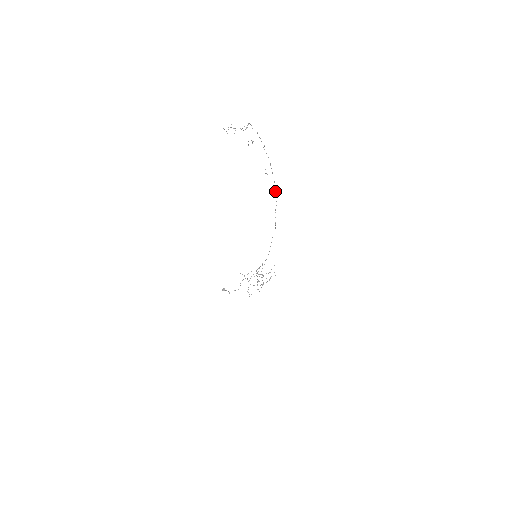
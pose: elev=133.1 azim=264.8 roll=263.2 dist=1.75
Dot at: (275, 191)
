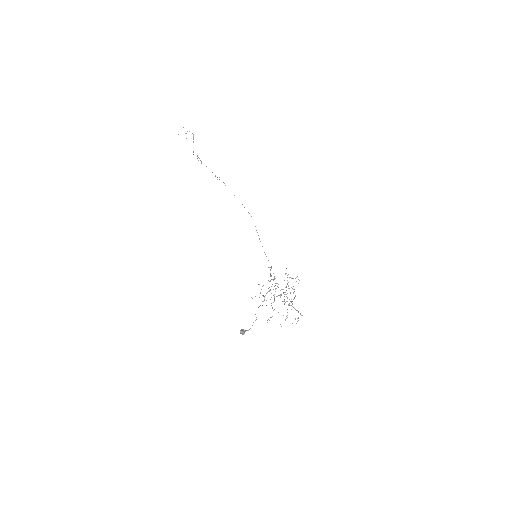
Dot at: occluded
